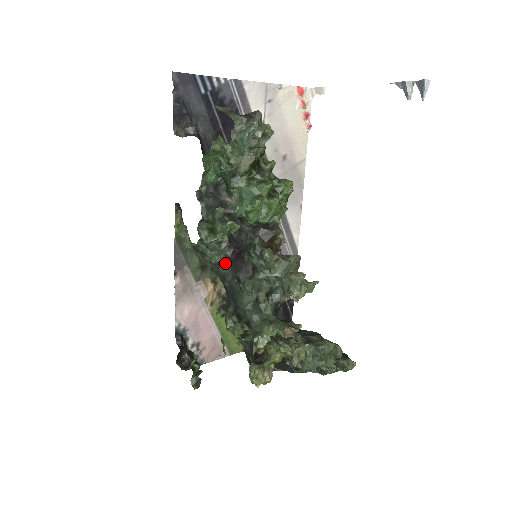
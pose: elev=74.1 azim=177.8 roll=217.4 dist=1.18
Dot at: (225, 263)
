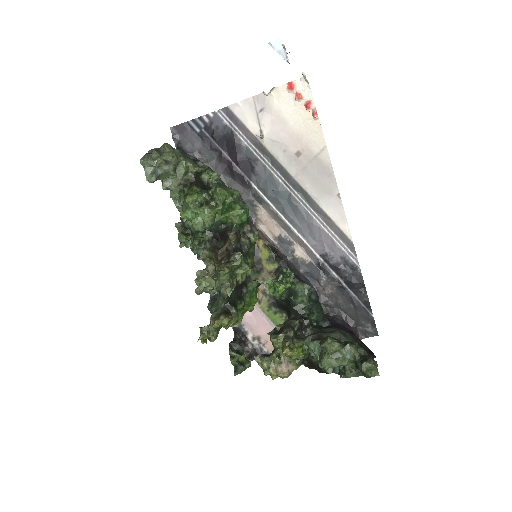
Dot at: occluded
